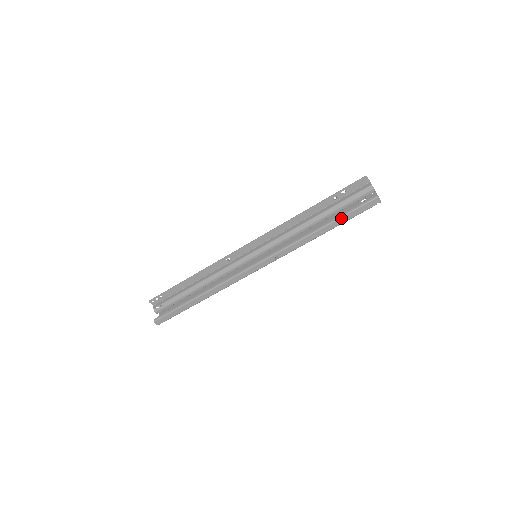
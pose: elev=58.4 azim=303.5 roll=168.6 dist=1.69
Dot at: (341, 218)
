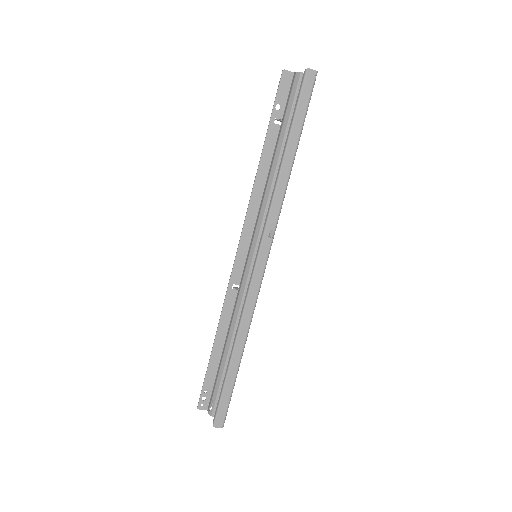
Dot at: (293, 127)
